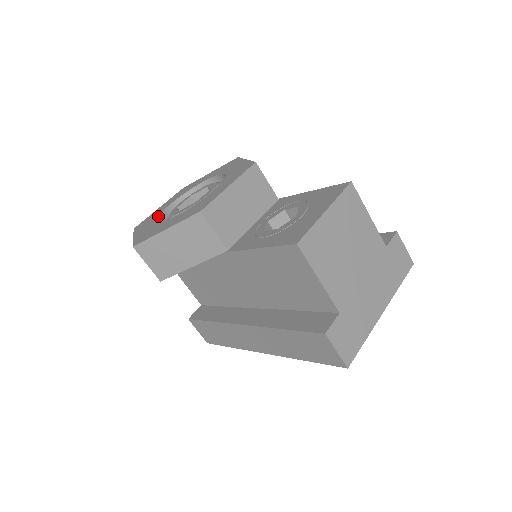
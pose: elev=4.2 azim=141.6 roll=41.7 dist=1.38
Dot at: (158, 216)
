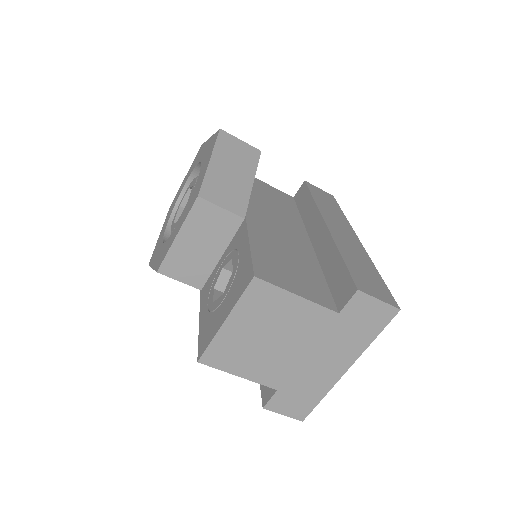
Dot at: (174, 207)
